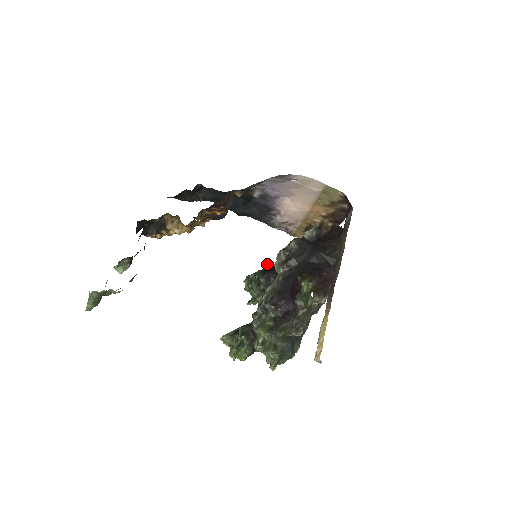
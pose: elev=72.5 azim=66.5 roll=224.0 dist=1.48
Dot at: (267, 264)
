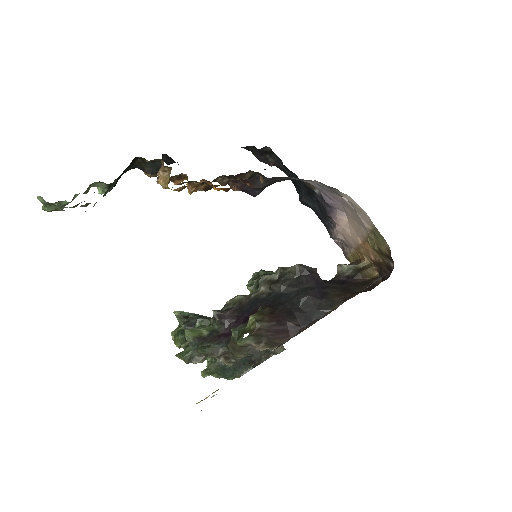
Dot at: occluded
